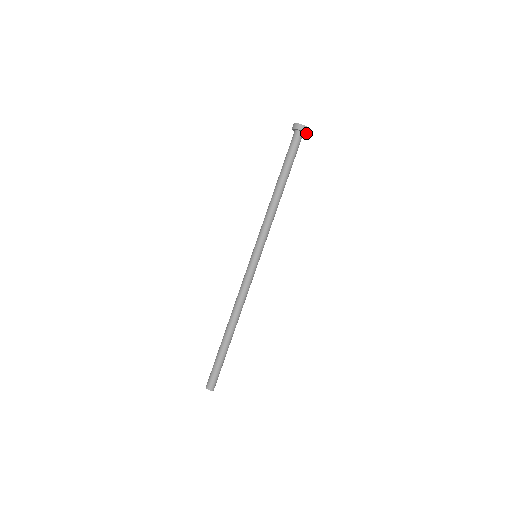
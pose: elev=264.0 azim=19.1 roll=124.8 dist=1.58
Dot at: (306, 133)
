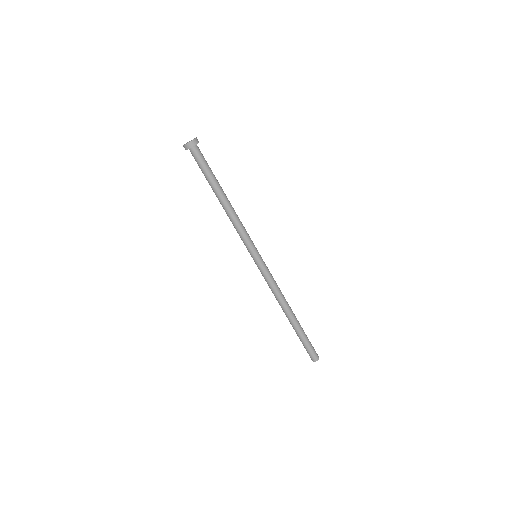
Dot at: occluded
